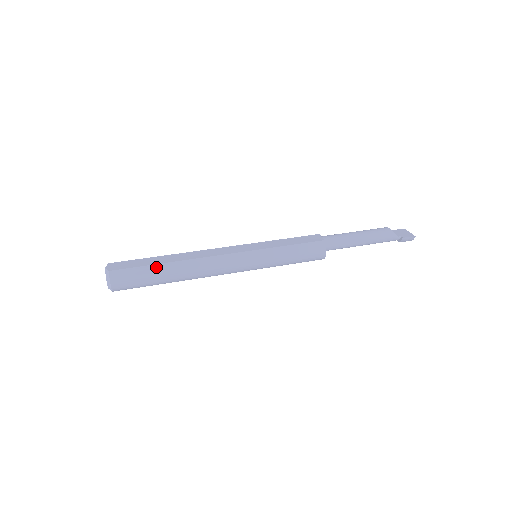
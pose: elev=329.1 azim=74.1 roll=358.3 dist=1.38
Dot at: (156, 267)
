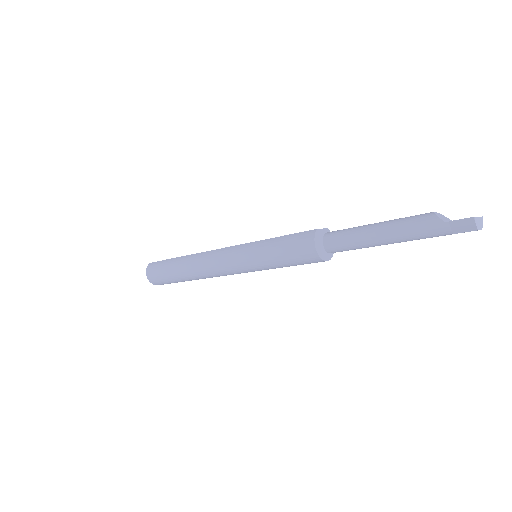
Dot at: (173, 260)
